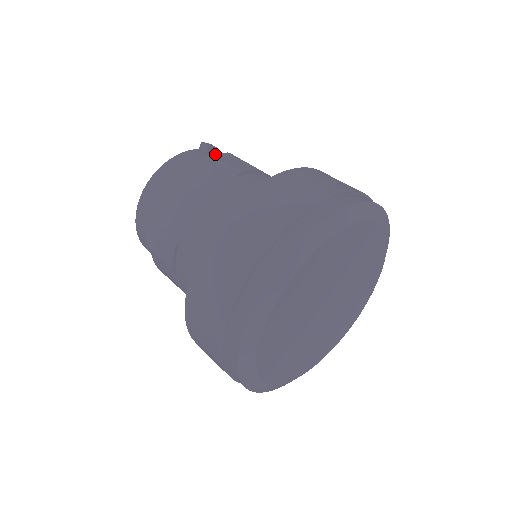
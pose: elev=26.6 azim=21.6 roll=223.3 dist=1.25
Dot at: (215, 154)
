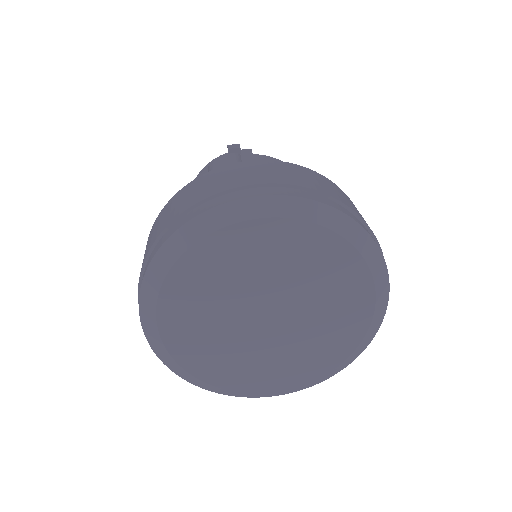
Dot at: (216, 159)
